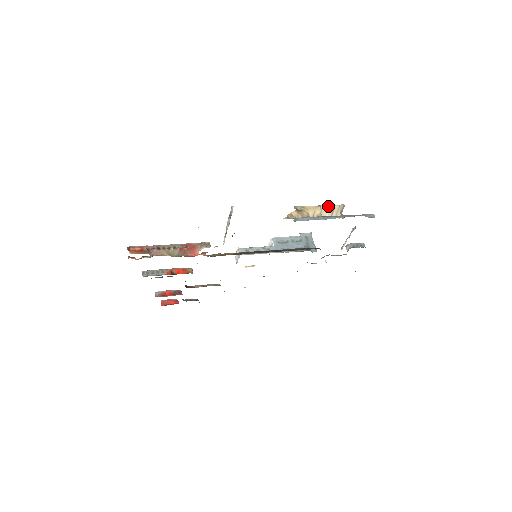
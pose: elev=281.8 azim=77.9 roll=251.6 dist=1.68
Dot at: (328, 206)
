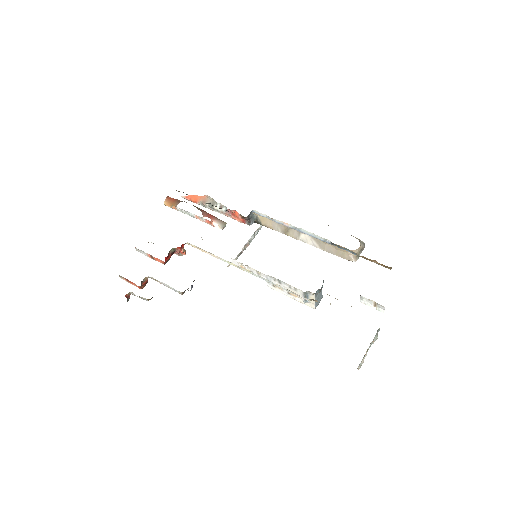
Dot at: occluded
